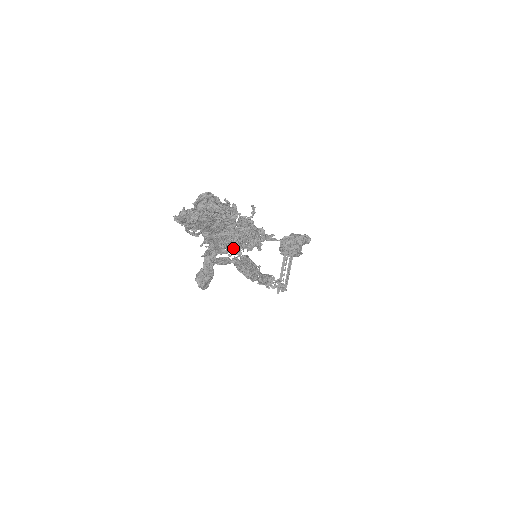
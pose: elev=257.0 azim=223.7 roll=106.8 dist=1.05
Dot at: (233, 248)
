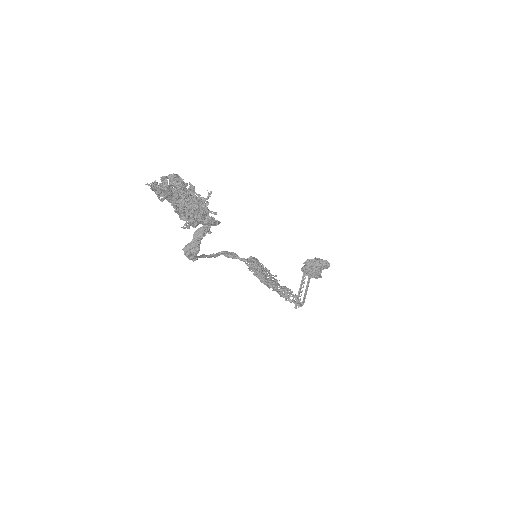
Dot at: (188, 216)
